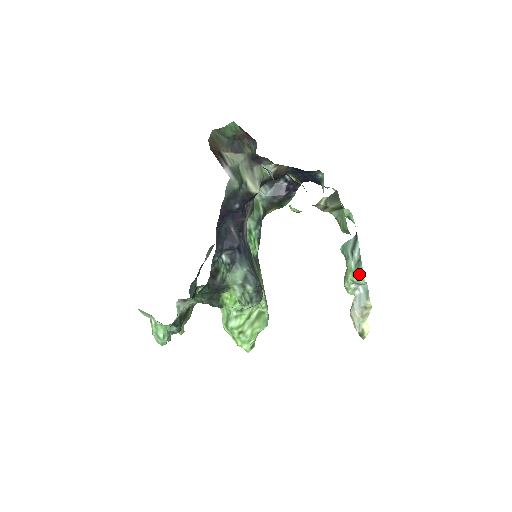
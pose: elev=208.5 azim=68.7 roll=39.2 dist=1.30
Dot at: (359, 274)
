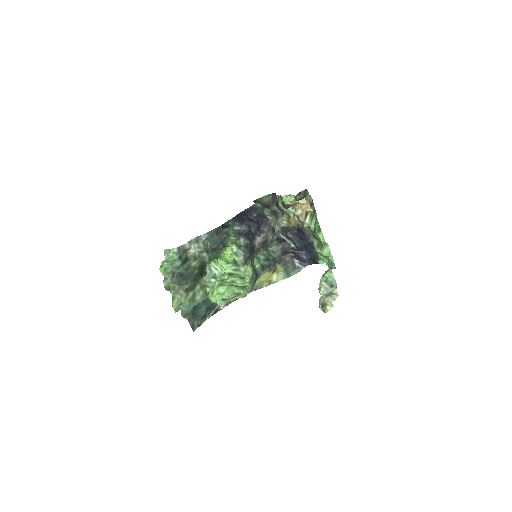
Dot at: (329, 269)
